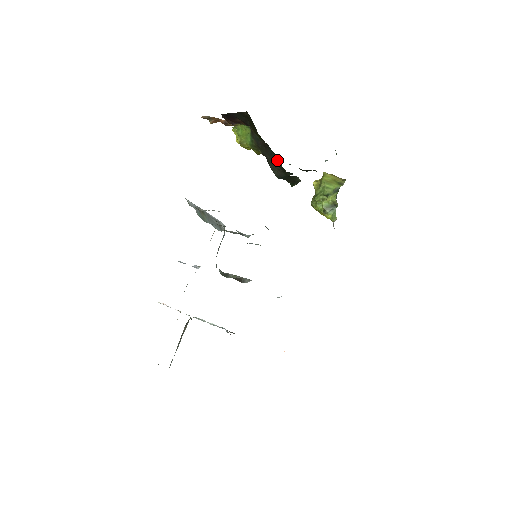
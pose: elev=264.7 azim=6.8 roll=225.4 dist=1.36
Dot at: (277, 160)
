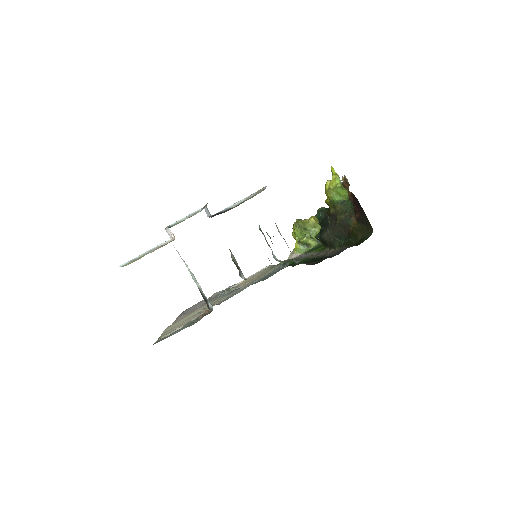
Dot at: (339, 241)
